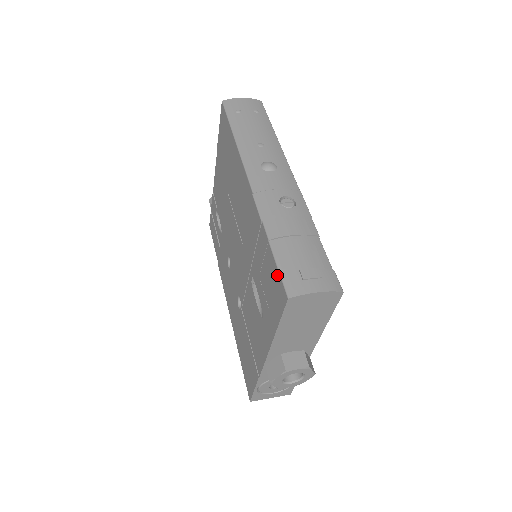
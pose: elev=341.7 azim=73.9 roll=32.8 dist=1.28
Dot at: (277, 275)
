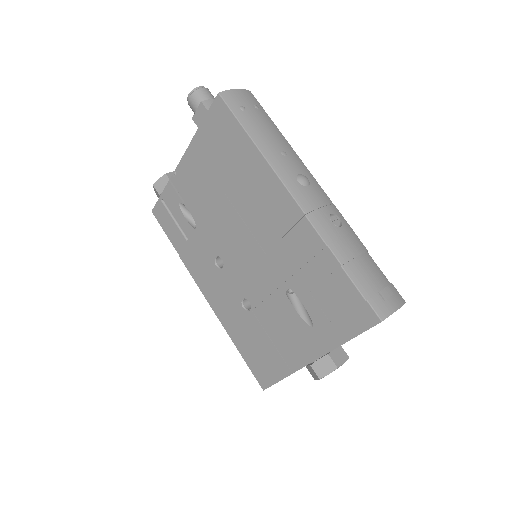
Dot at: (359, 299)
